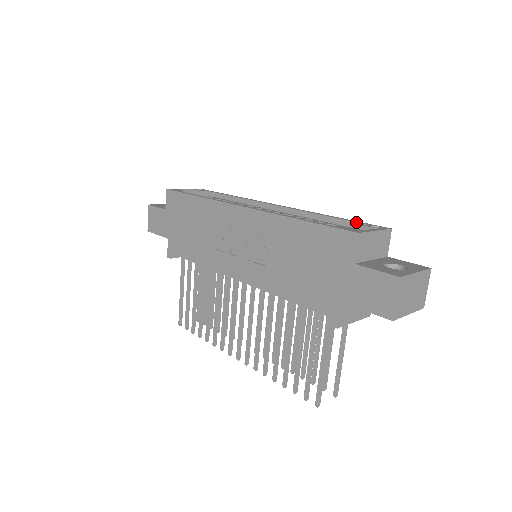
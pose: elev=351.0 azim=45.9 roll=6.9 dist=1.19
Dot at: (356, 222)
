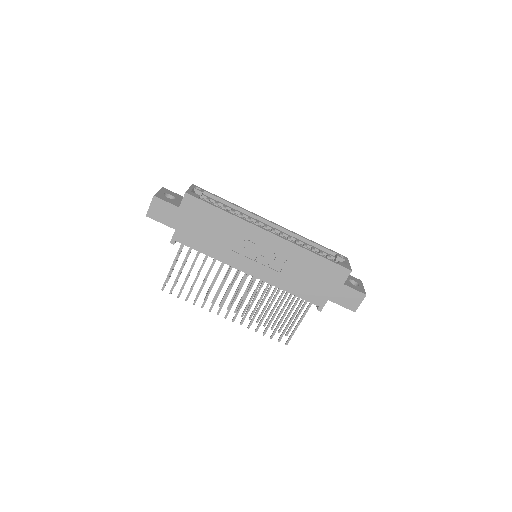
Dot at: (330, 250)
